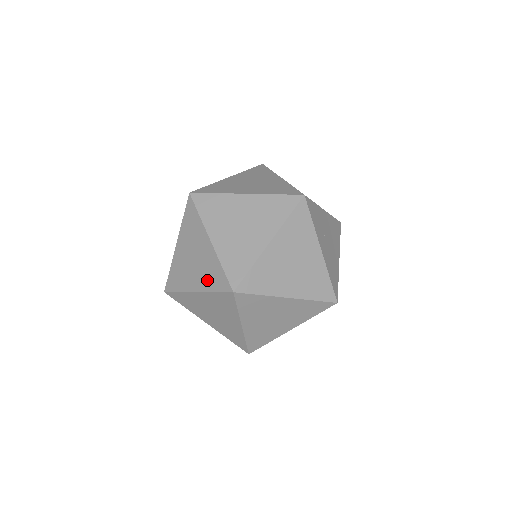
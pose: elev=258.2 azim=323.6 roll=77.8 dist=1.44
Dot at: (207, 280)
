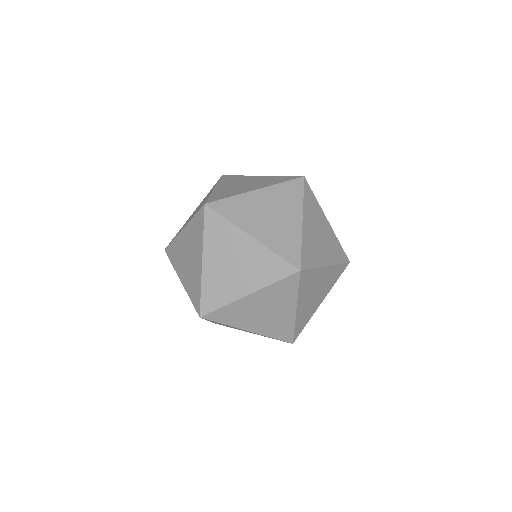
Dot at: (195, 213)
